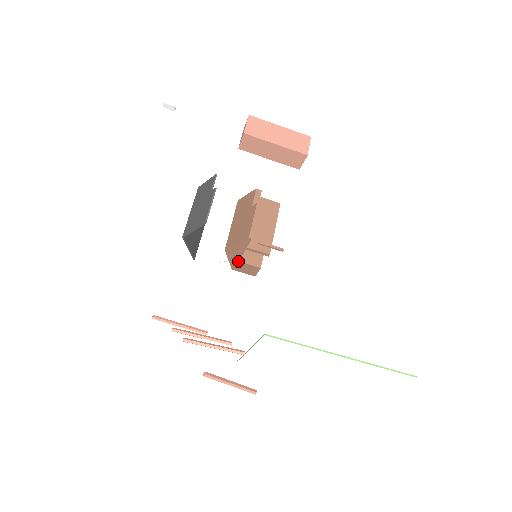
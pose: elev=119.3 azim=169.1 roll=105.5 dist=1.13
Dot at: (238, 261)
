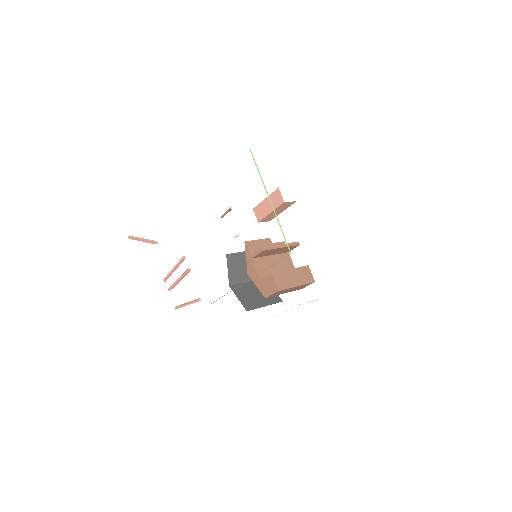
Dot at: (260, 280)
